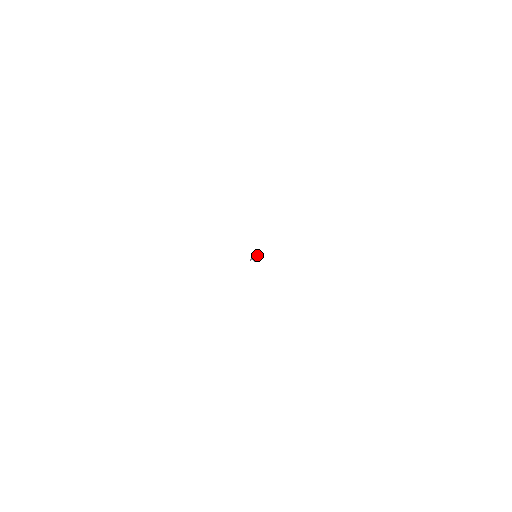
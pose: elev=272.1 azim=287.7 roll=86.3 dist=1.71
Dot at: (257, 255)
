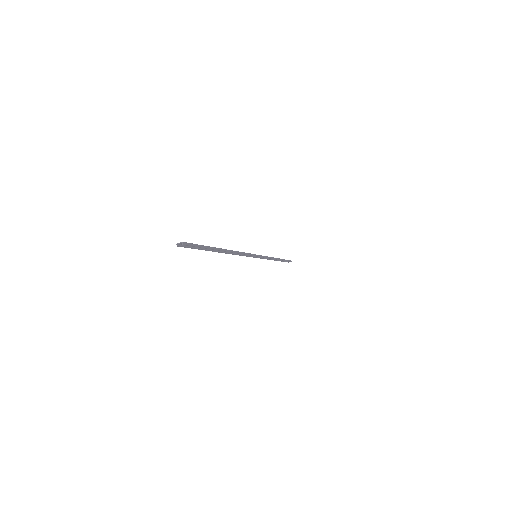
Dot at: (261, 256)
